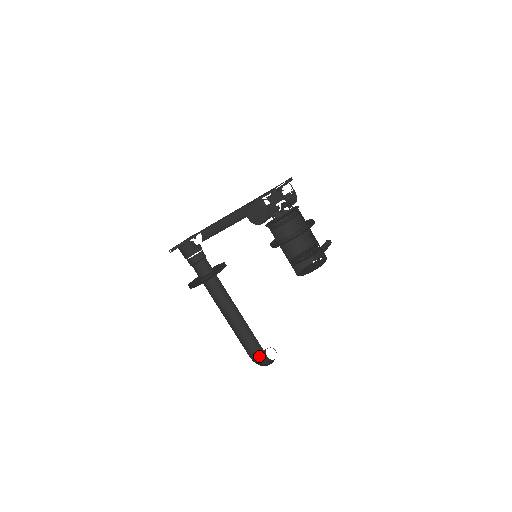
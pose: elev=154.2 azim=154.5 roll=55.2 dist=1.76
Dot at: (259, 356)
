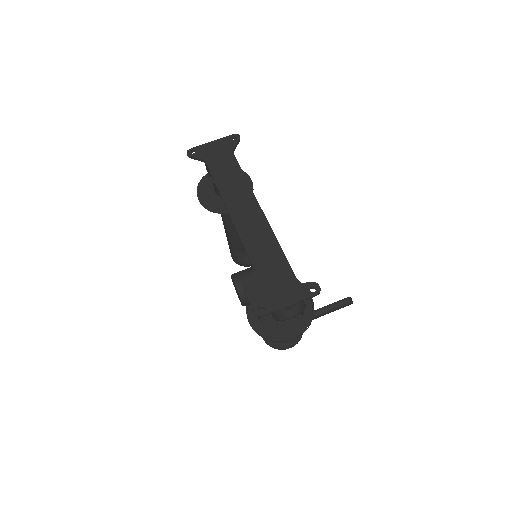
Dot at: occluded
